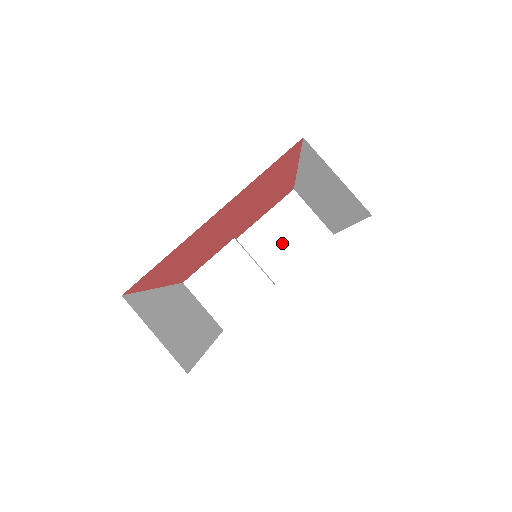
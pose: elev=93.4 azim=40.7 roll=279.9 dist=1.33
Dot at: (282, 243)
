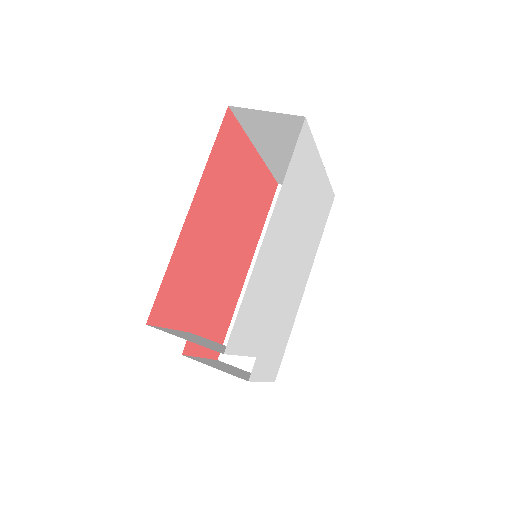
Dot at: (232, 370)
